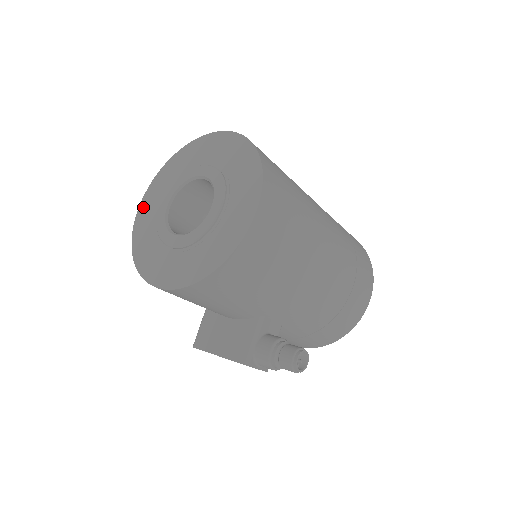
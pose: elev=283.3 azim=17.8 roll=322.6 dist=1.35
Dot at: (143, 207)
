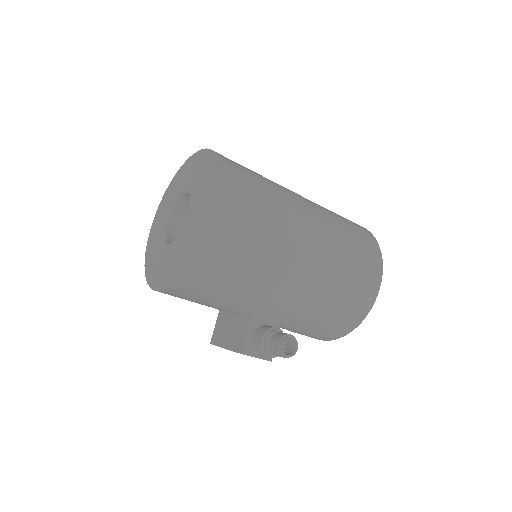
Dot at: (153, 226)
